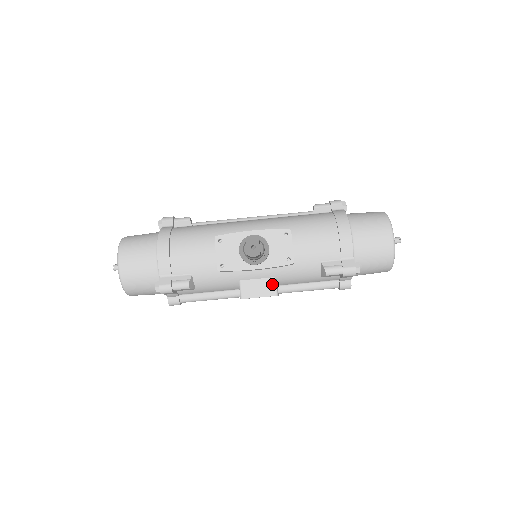
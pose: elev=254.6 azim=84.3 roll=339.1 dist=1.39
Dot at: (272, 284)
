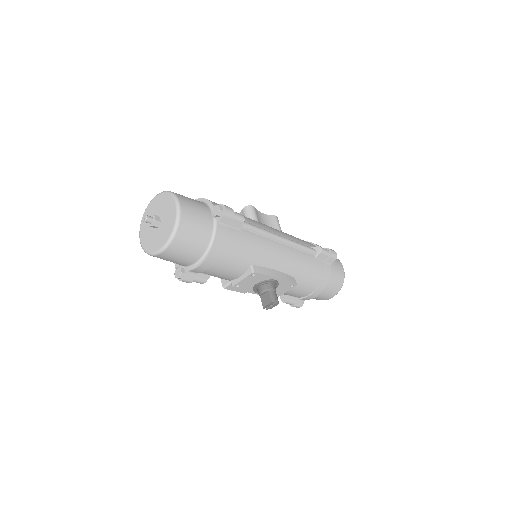
Dot at: occluded
